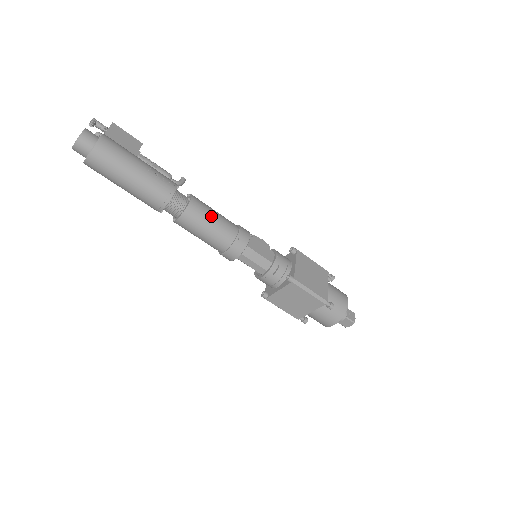
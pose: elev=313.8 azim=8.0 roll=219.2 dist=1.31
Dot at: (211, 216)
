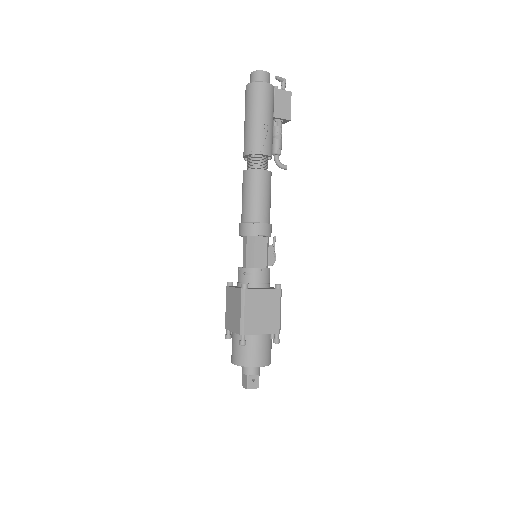
Dot at: (260, 192)
